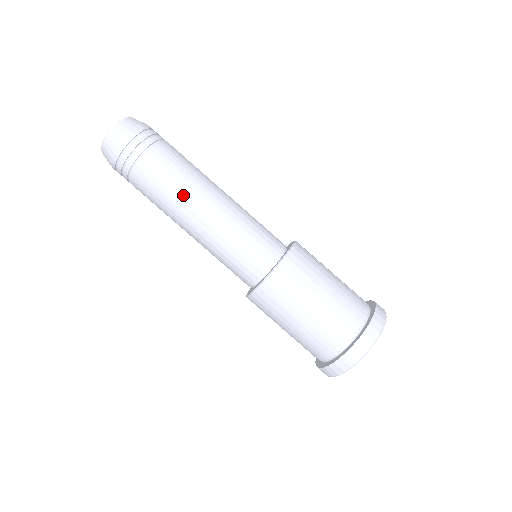
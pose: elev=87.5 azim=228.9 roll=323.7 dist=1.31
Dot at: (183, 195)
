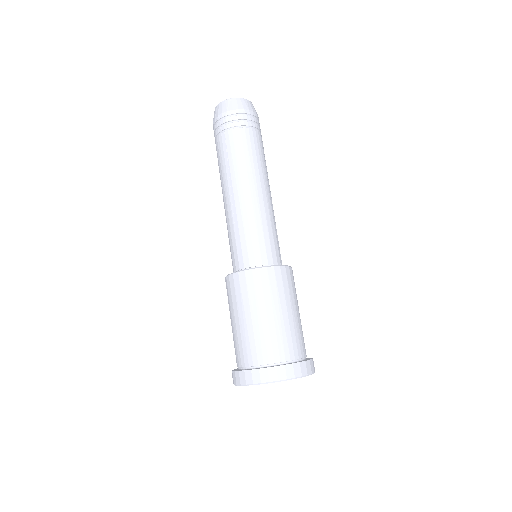
Dot at: (236, 173)
